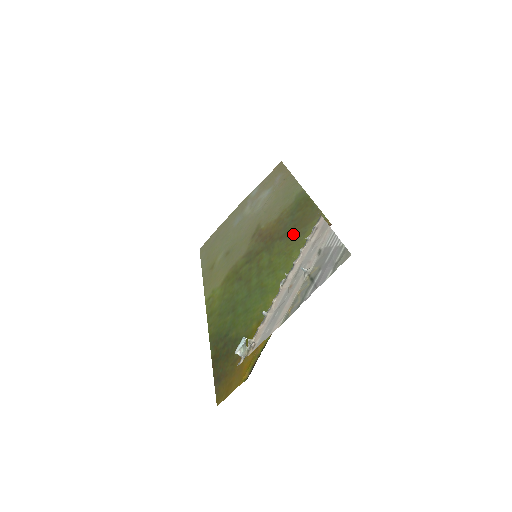
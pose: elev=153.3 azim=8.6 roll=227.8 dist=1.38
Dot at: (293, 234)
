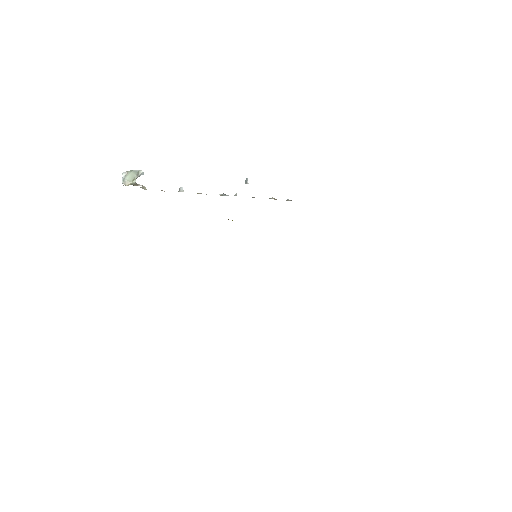
Dot at: occluded
